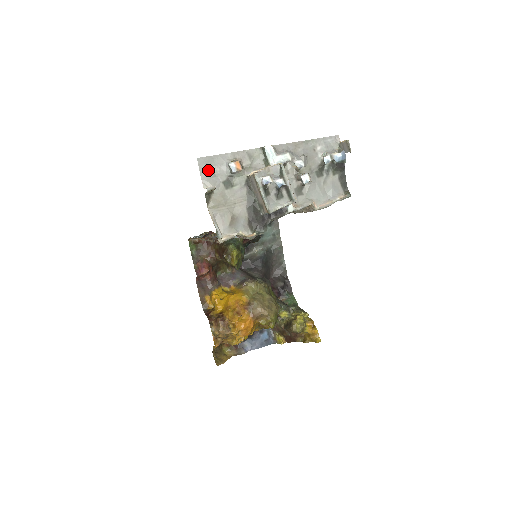
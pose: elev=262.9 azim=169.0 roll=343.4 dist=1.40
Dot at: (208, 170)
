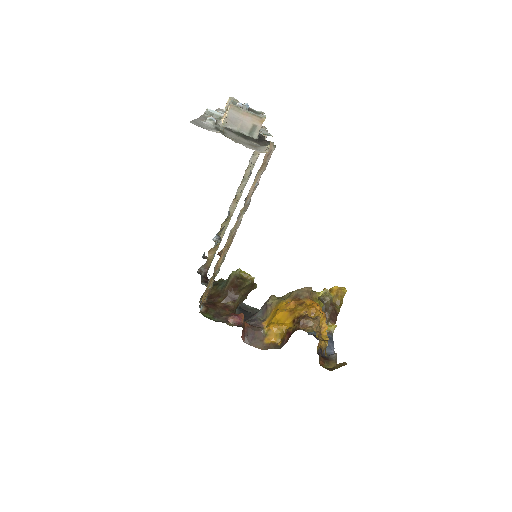
Dot at: (203, 127)
